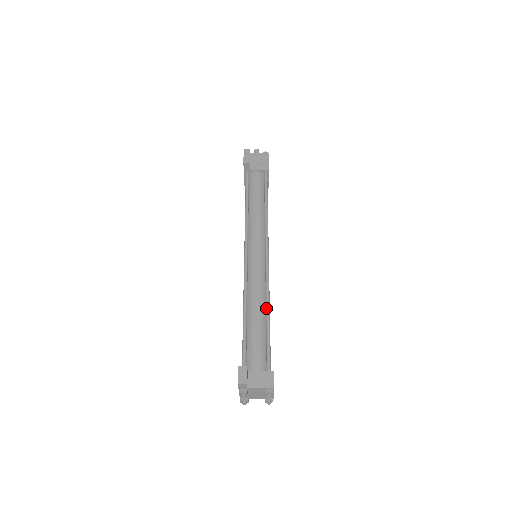
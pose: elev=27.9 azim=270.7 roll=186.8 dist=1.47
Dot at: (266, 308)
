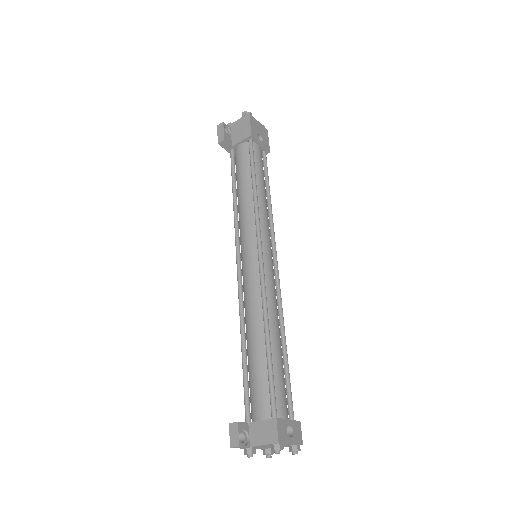
Dot at: (263, 329)
